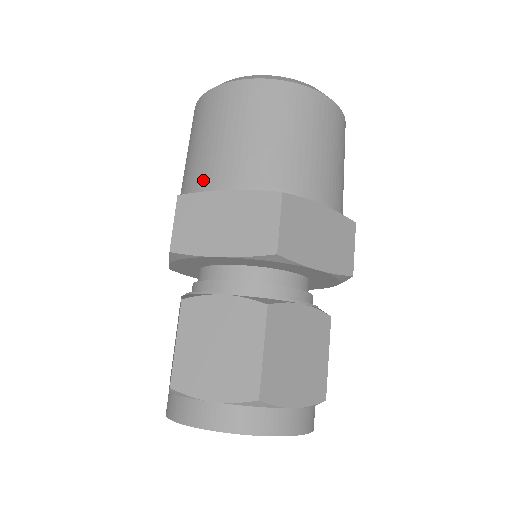
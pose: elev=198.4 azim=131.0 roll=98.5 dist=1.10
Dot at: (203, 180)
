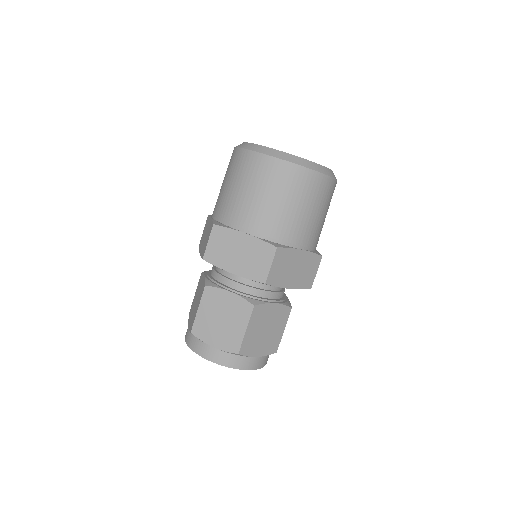
Dot at: (231, 218)
